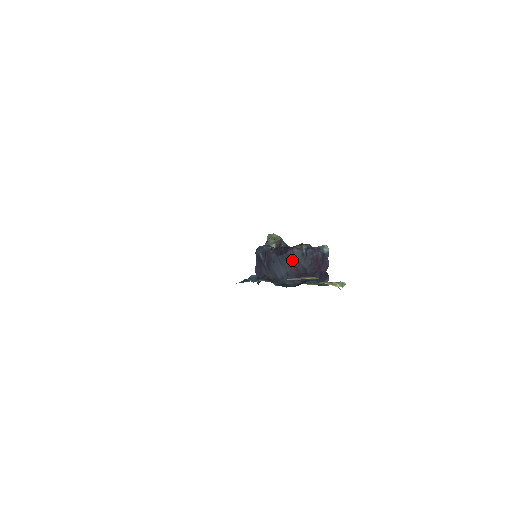
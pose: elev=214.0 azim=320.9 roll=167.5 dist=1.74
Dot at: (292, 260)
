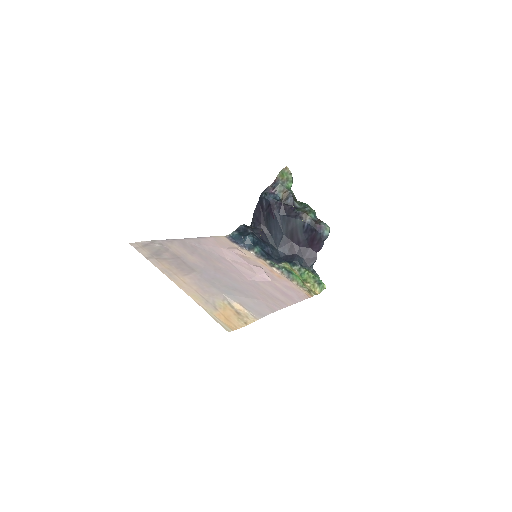
Dot at: (291, 227)
